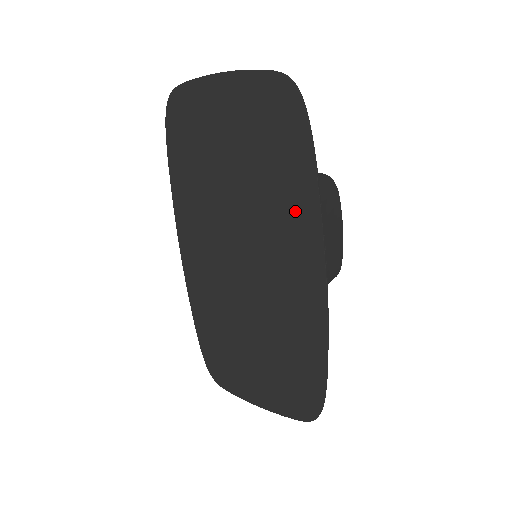
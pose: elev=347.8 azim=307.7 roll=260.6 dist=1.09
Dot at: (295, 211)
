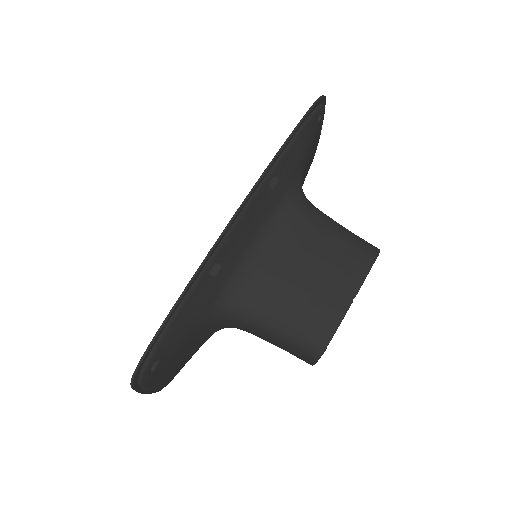
Dot at: occluded
